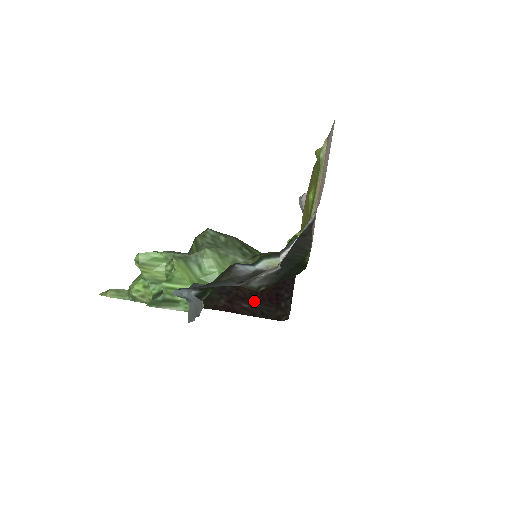
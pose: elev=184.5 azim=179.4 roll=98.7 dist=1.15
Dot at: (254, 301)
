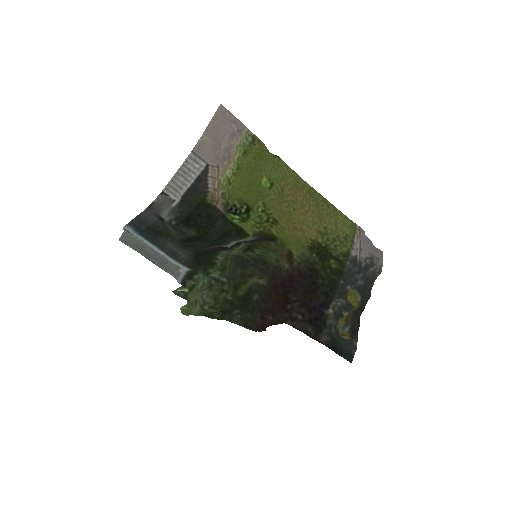
Dot at: (275, 312)
